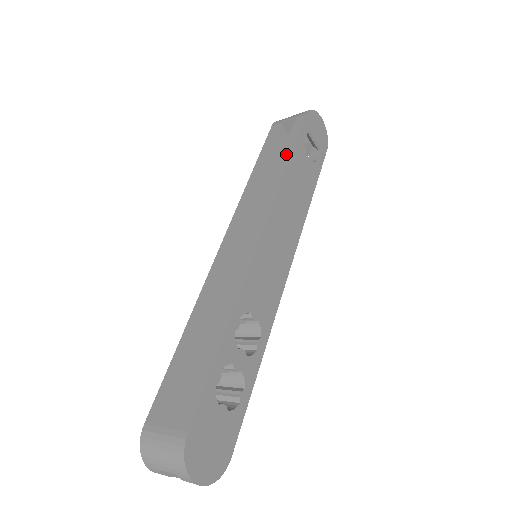
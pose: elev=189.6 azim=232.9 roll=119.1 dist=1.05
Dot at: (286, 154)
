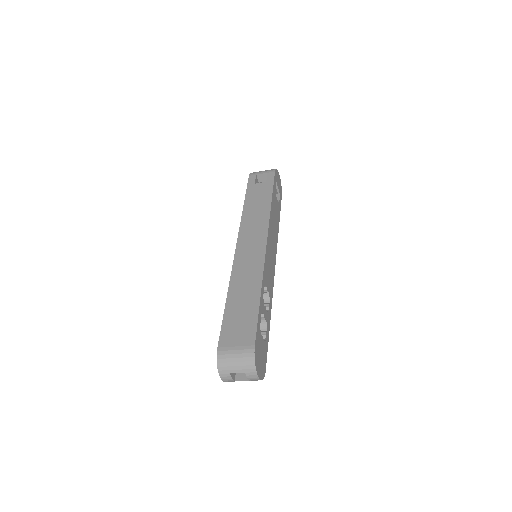
Dot at: (268, 194)
